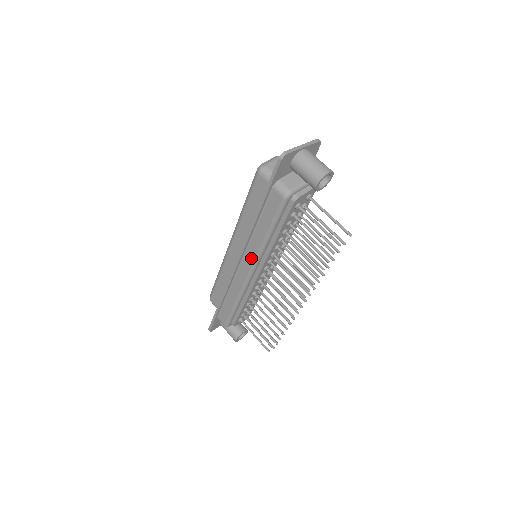
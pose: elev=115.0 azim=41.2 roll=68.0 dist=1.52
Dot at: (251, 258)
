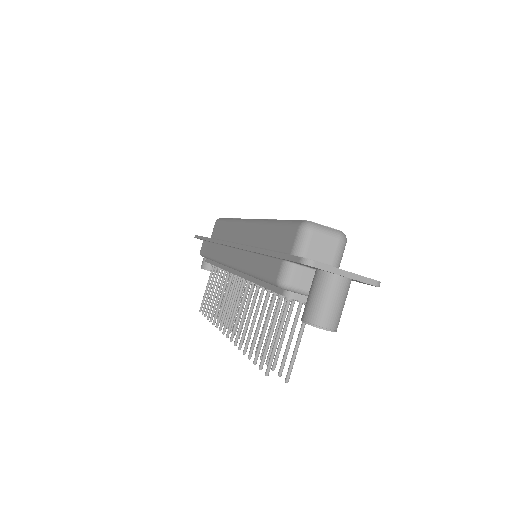
Dot at: (236, 260)
